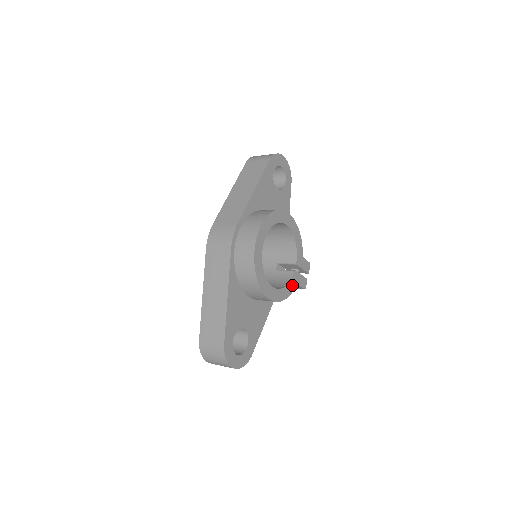
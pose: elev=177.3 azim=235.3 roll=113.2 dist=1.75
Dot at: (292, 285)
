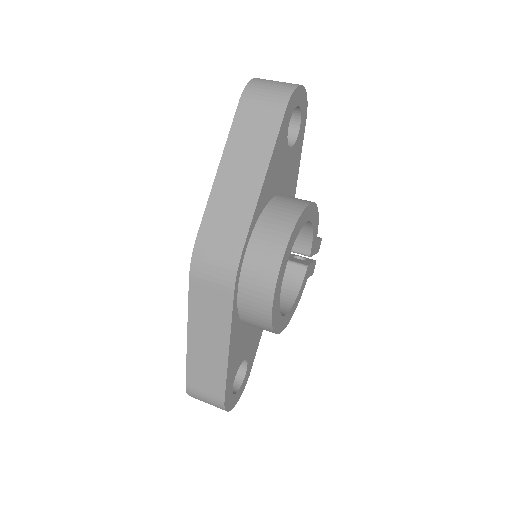
Dot at: (303, 286)
